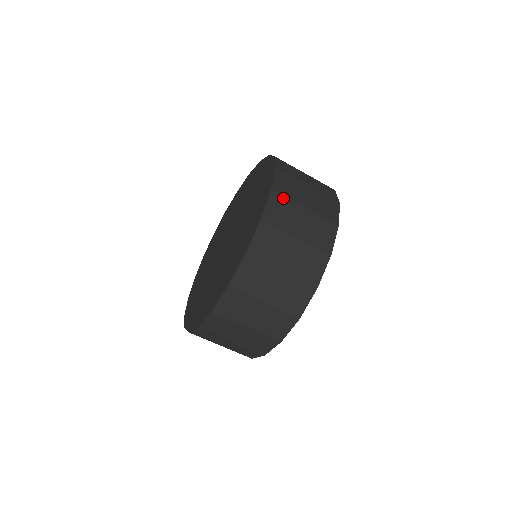
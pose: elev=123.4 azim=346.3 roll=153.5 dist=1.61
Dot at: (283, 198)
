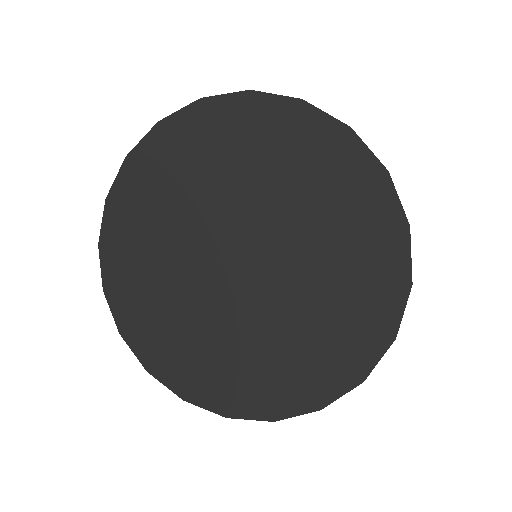
Dot at: occluded
